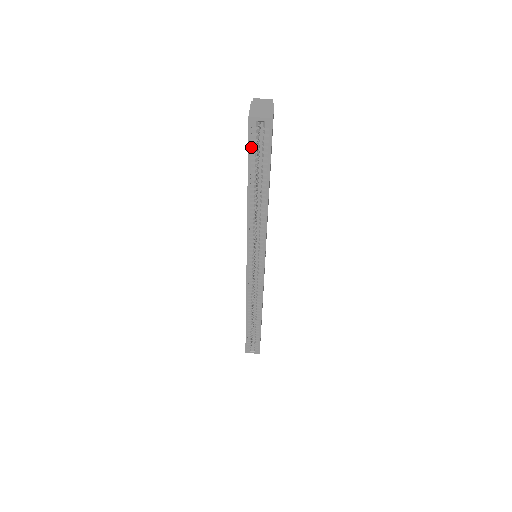
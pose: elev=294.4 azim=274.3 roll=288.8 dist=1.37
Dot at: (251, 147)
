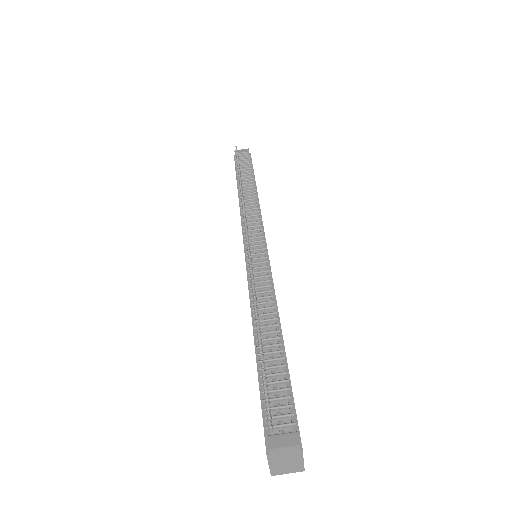
Dot at: occluded
